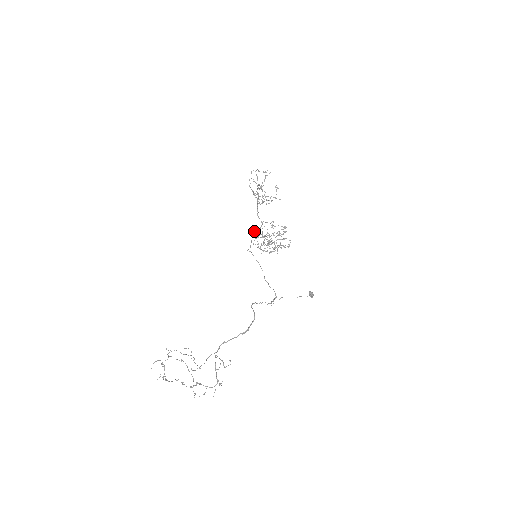
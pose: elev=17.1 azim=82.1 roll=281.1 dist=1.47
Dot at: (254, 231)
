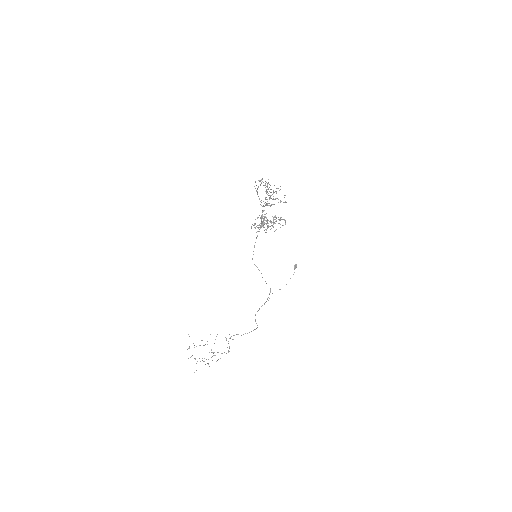
Dot at: (256, 237)
